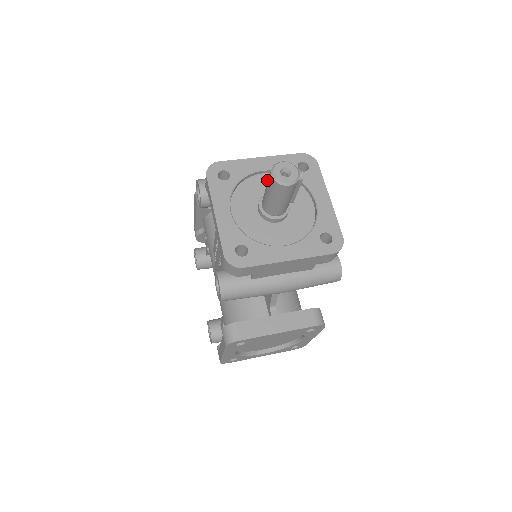
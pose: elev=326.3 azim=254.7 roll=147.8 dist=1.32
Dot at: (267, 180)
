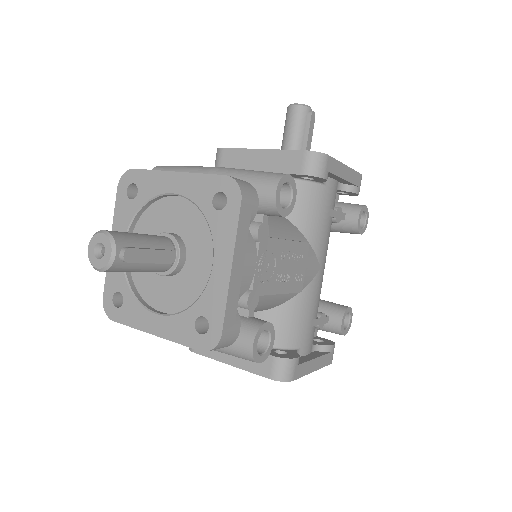
Dot at: (178, 208)
